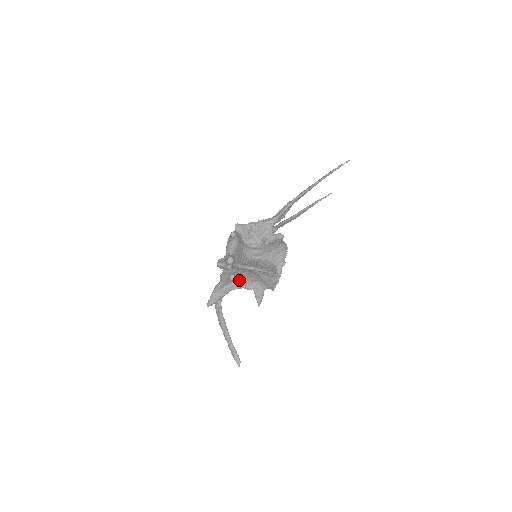
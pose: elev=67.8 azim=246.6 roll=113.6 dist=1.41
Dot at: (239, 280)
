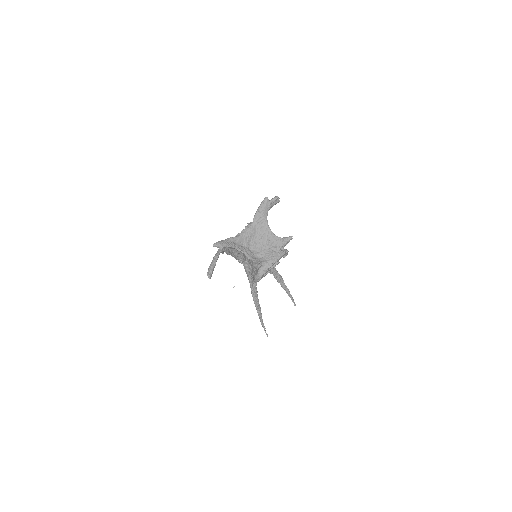
Dot at: (247, 247)
